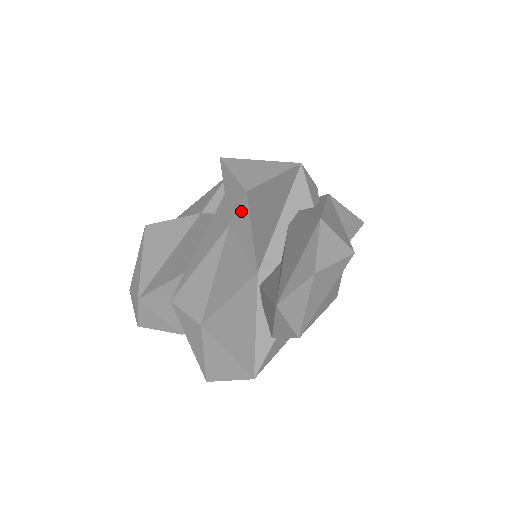
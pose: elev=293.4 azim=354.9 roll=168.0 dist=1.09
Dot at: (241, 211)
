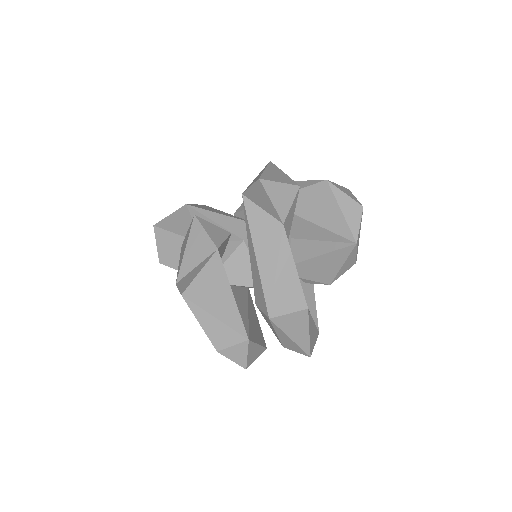
Dot at: (292, 206)
